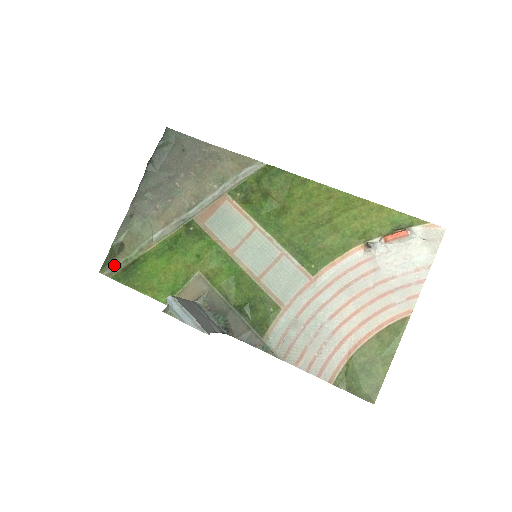
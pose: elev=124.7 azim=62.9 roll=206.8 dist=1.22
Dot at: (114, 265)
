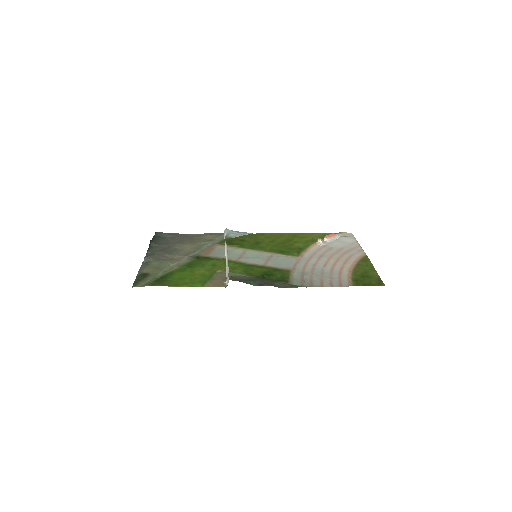
Dot at: (145, 282)
